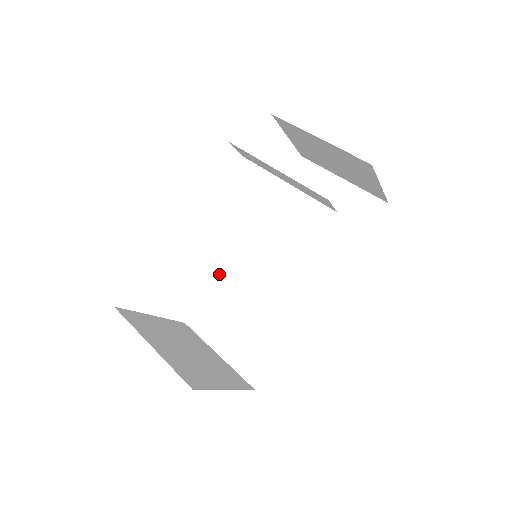
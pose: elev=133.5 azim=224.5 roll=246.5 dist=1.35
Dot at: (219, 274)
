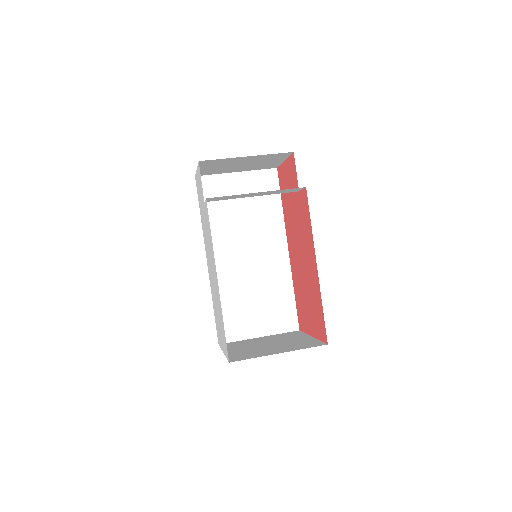
Dot at: occluded
